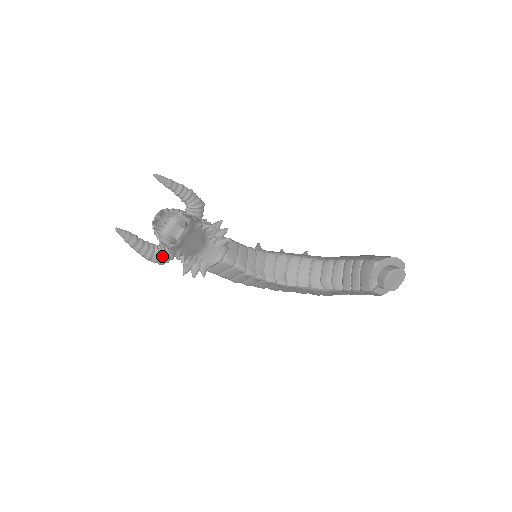
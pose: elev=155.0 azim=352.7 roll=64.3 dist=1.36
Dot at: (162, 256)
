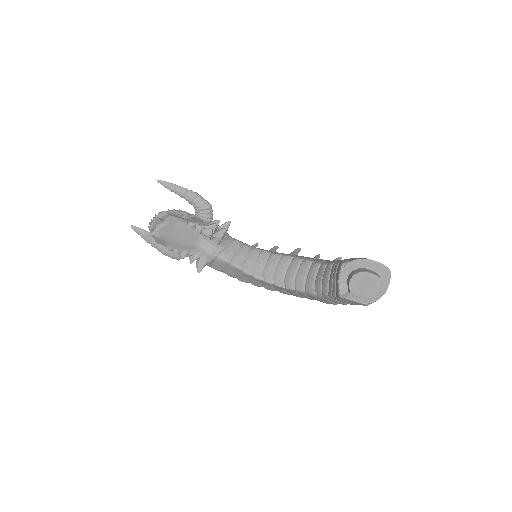
Dot at: occluded
